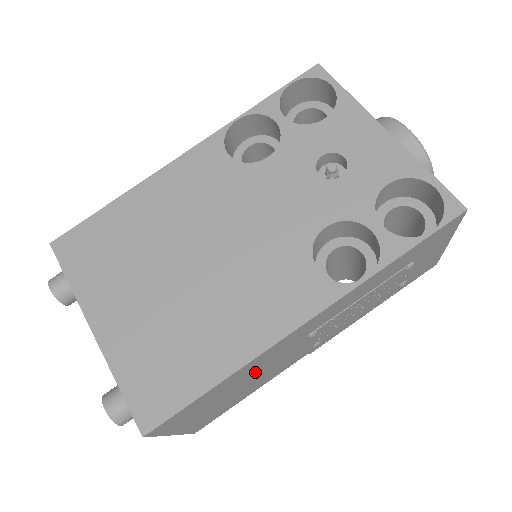
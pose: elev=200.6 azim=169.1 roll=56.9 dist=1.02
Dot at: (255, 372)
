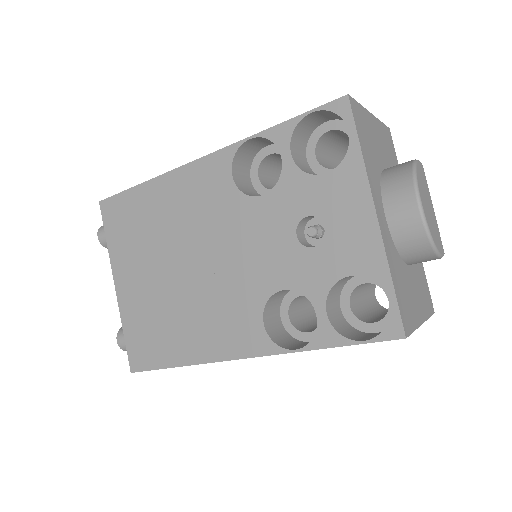
Dot at: occluded
